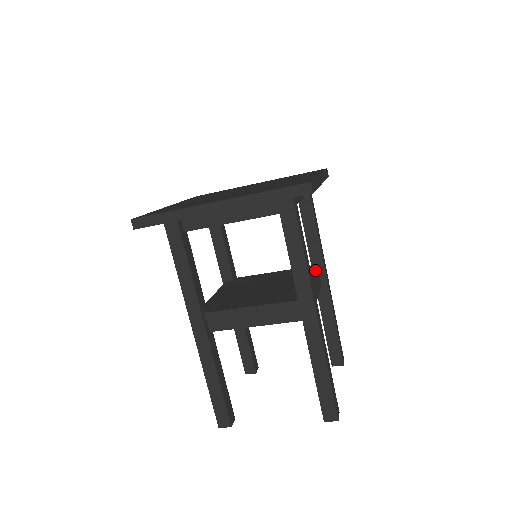
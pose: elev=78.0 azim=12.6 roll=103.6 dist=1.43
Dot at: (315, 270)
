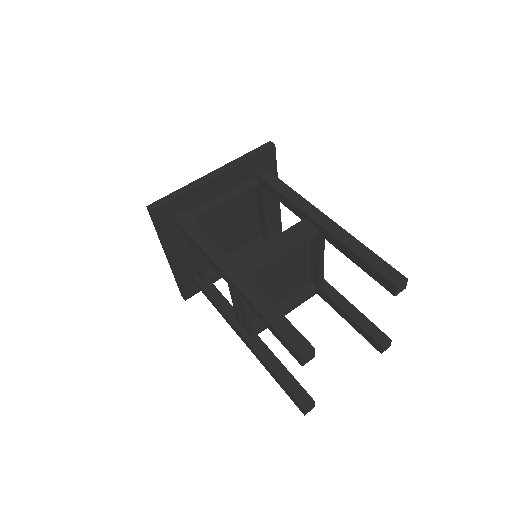
Dot at: occluded
